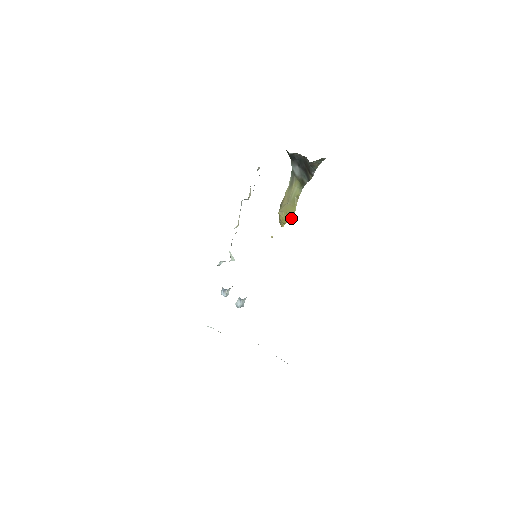
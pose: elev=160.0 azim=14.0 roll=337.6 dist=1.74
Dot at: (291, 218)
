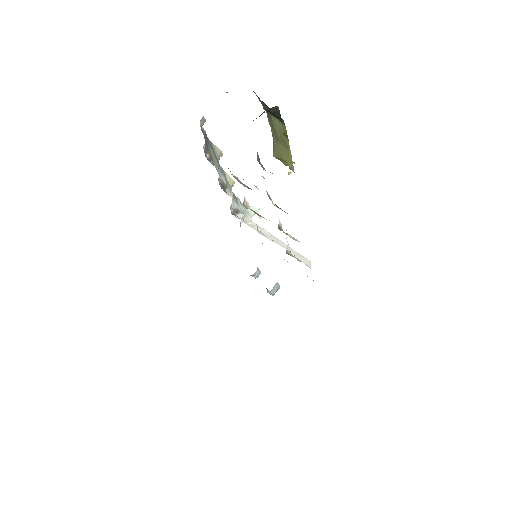
Dot at: (291, 169)
